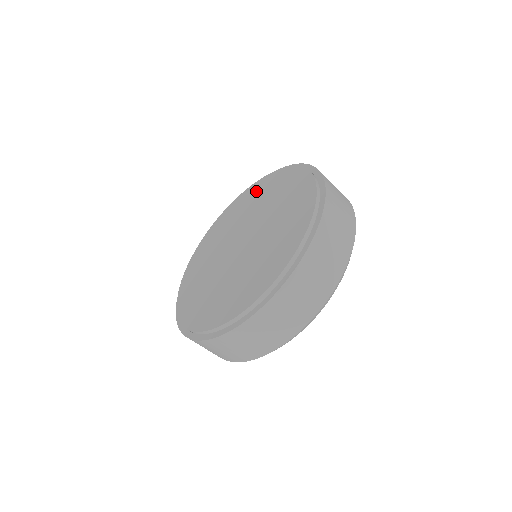
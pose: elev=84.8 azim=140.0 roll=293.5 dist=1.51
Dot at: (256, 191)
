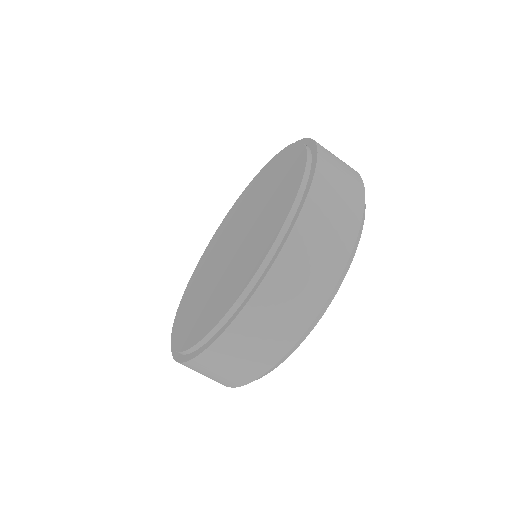
Dot at: (275, 166)
